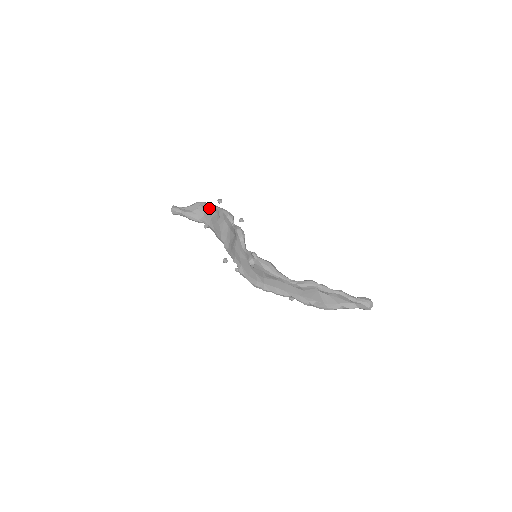
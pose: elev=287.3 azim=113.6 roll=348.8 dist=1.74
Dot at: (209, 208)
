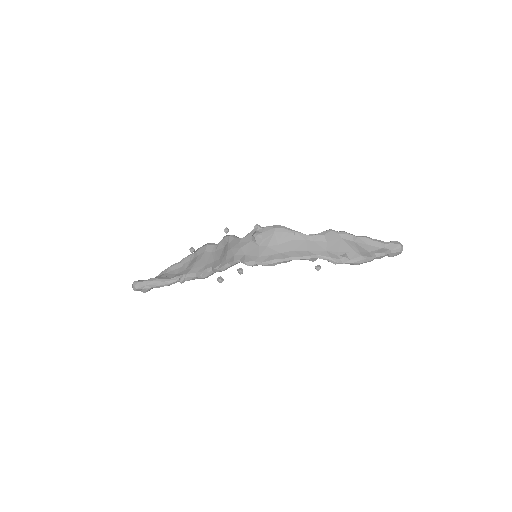
Dot at: (181, 263)
